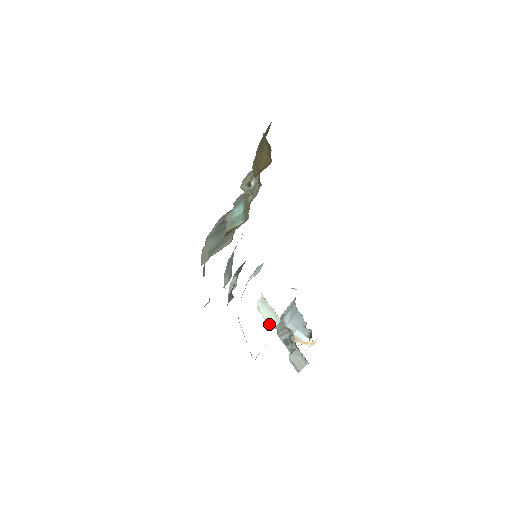
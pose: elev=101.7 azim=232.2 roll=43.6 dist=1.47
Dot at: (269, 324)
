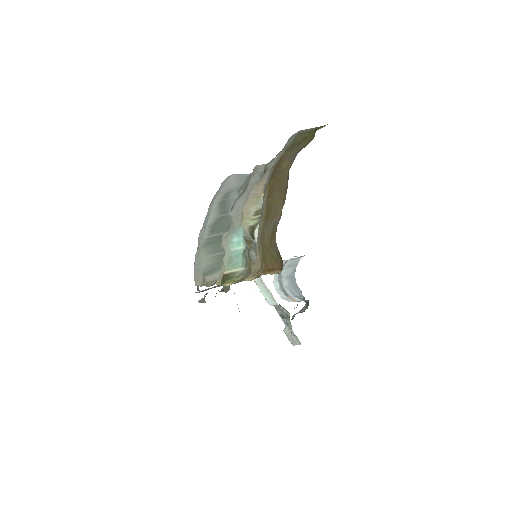
Dot at: (266, 300)
